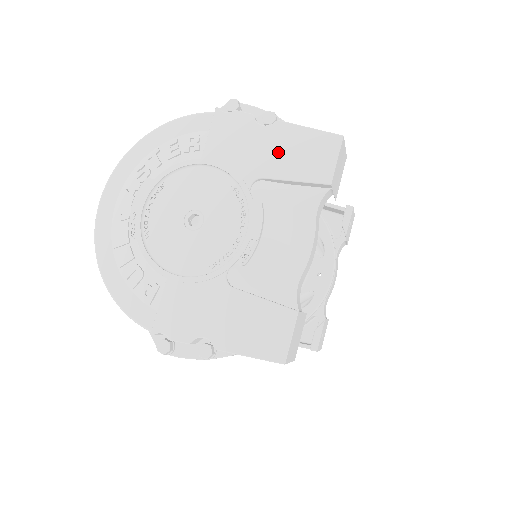
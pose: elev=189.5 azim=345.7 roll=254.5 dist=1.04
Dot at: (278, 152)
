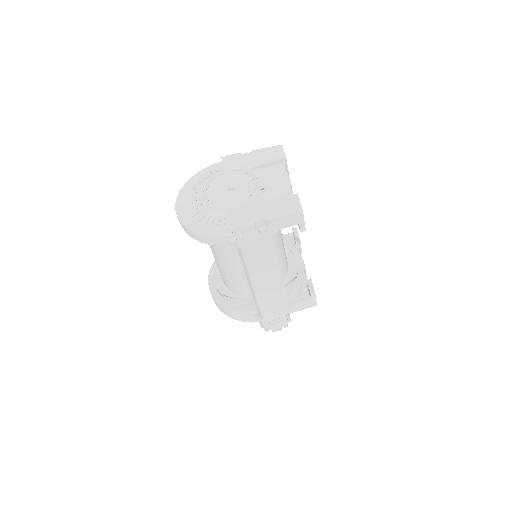
Dot at: (258, 158)
